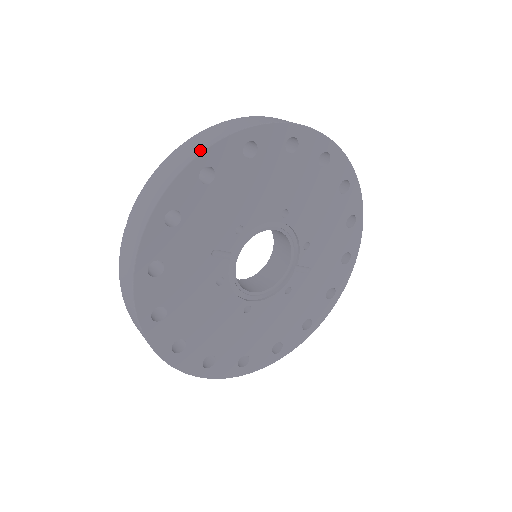
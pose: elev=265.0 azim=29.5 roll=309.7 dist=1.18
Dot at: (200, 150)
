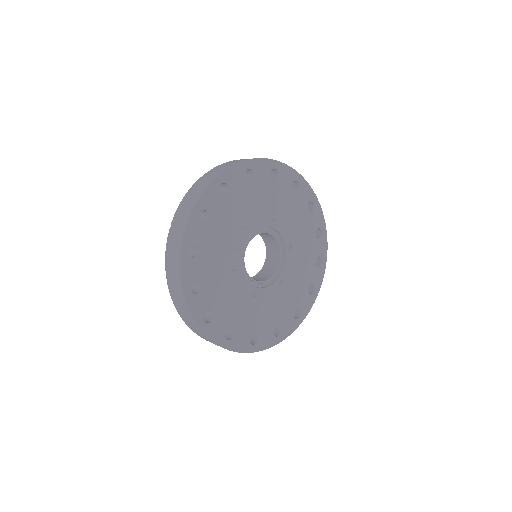
Dot at: (219, 173)
